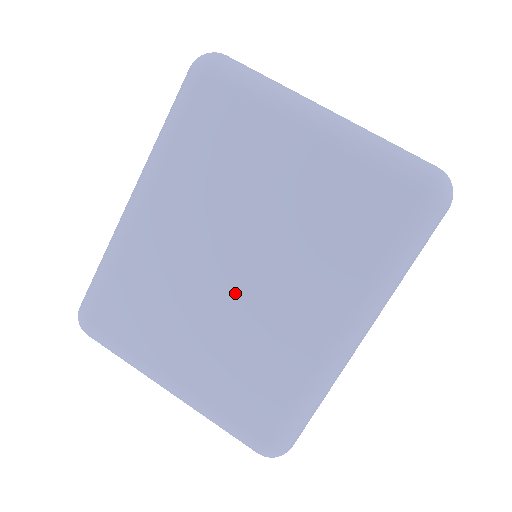
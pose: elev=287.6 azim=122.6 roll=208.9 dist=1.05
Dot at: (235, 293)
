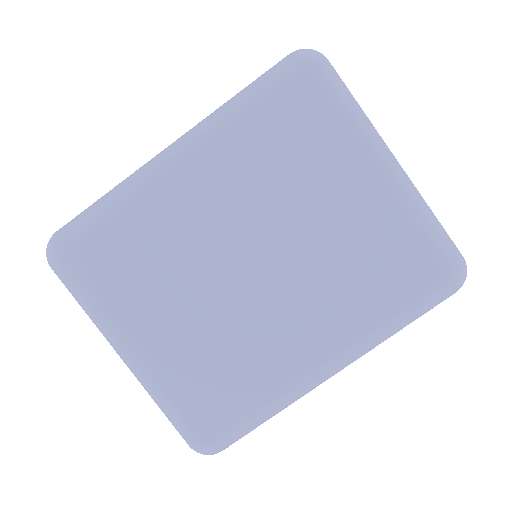
Dot at: (241, 290)
